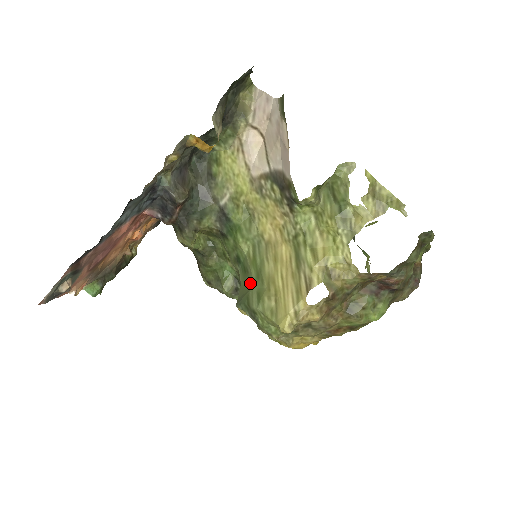
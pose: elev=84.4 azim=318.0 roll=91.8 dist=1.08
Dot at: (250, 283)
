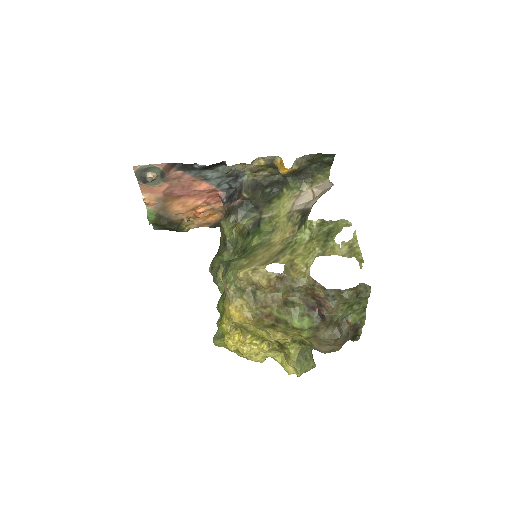
Dot at: (241, 256)
